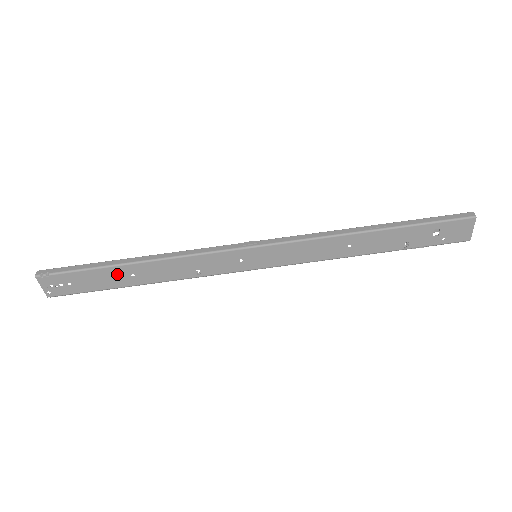
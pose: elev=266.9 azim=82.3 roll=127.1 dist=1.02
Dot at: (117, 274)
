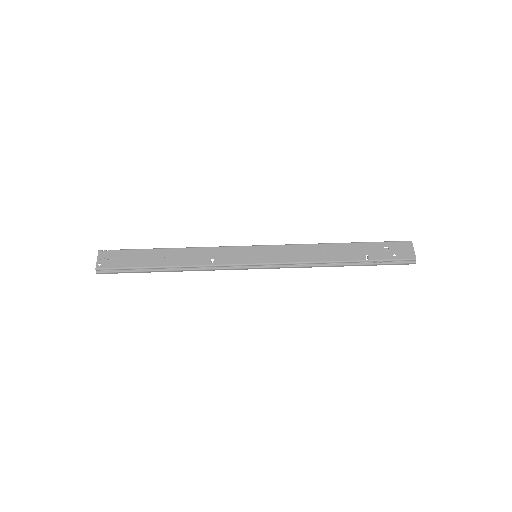
Dot at: (154, 255)
